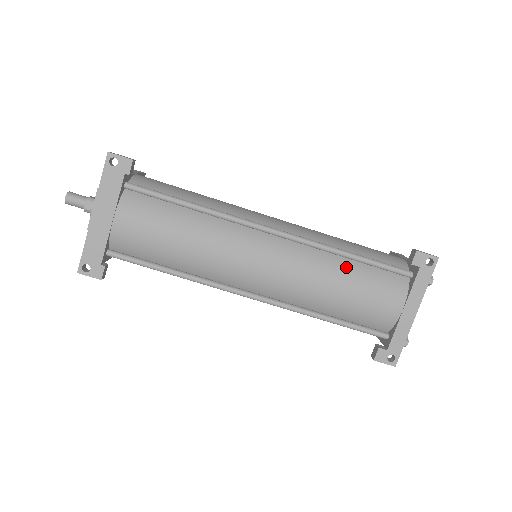
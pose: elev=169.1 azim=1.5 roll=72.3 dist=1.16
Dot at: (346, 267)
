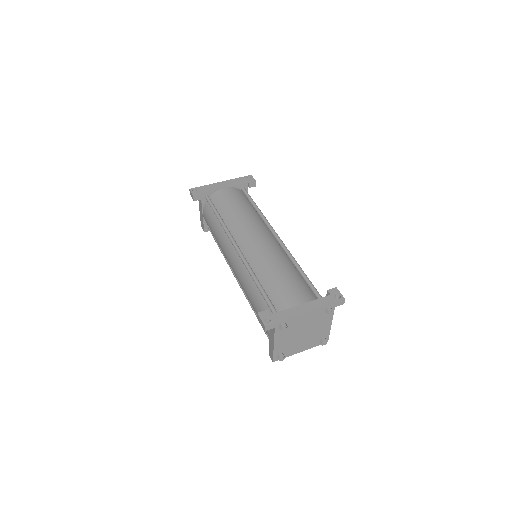
Dot at: (293, 270)
